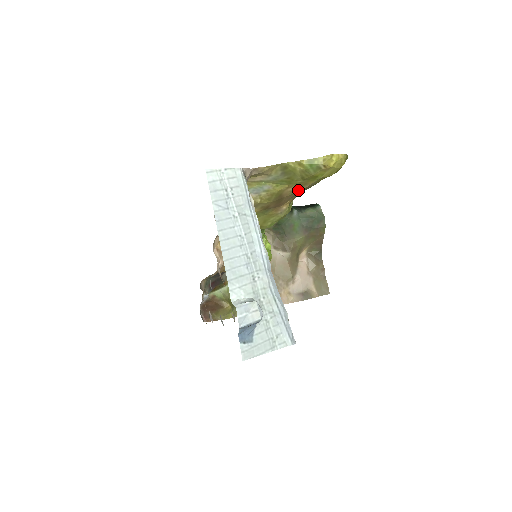
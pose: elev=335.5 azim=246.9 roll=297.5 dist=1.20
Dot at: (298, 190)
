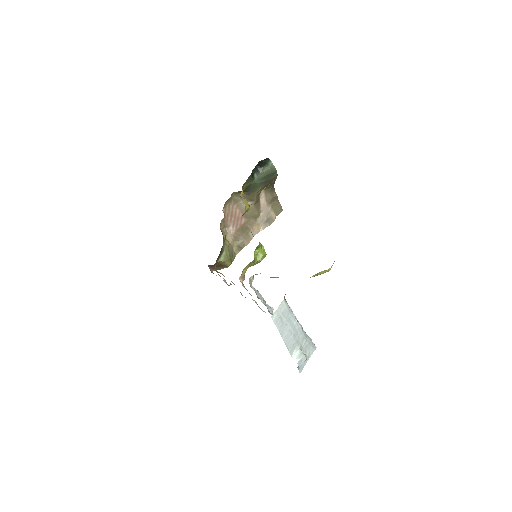
Dot at: occluded
